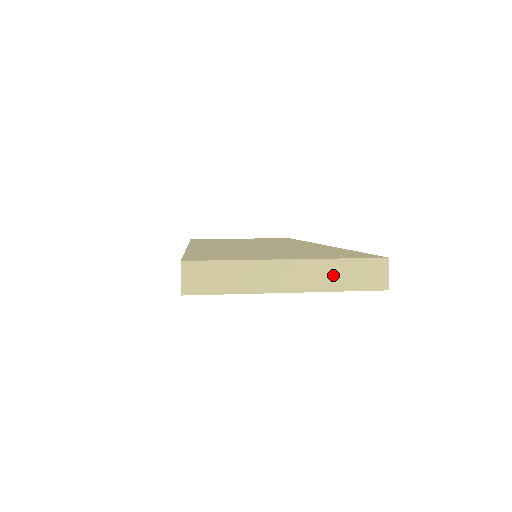
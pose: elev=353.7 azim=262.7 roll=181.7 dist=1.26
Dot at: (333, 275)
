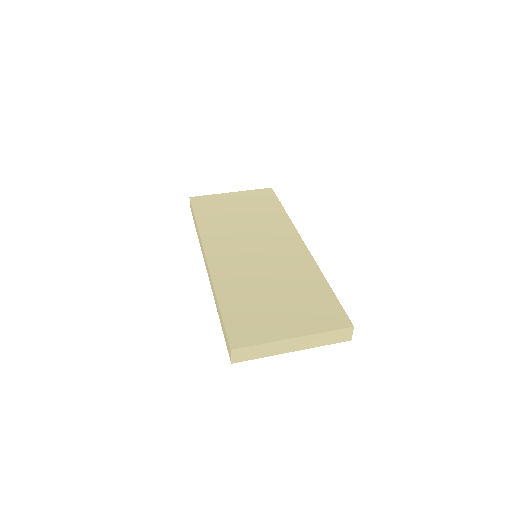
Dot at: (320, 340)
